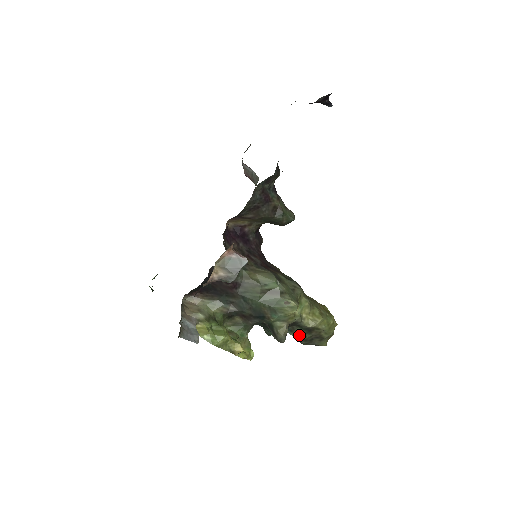
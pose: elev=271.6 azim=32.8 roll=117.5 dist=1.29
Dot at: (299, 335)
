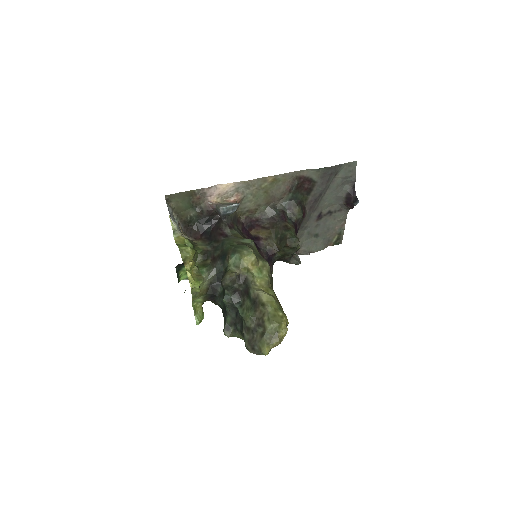
Dot at: (245, 312)
